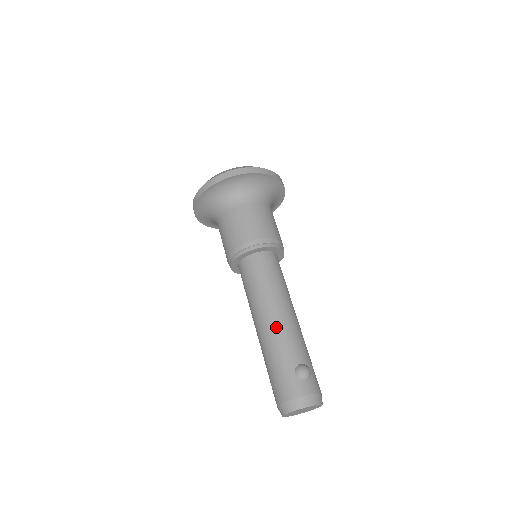
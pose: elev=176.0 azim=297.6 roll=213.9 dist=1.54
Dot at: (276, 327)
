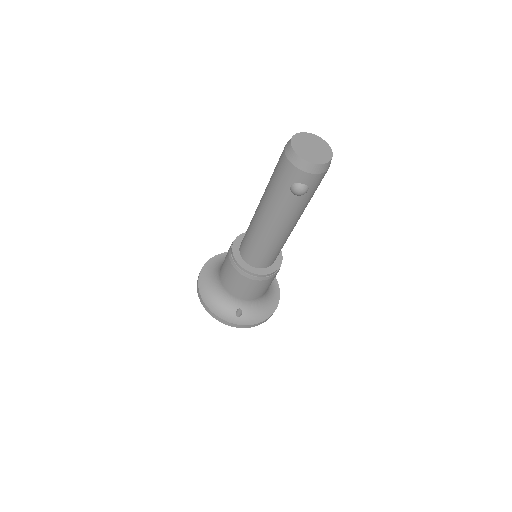
Dot at: occluded
